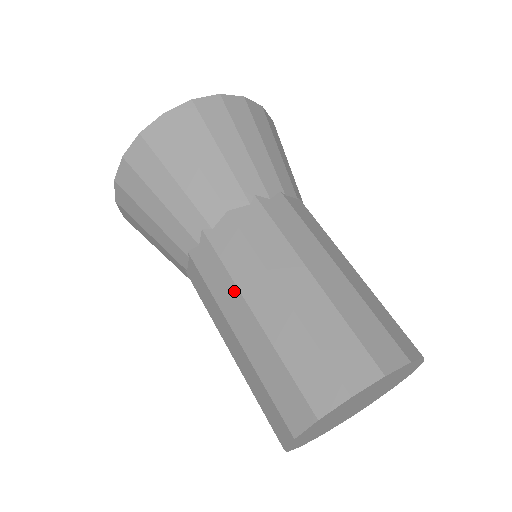
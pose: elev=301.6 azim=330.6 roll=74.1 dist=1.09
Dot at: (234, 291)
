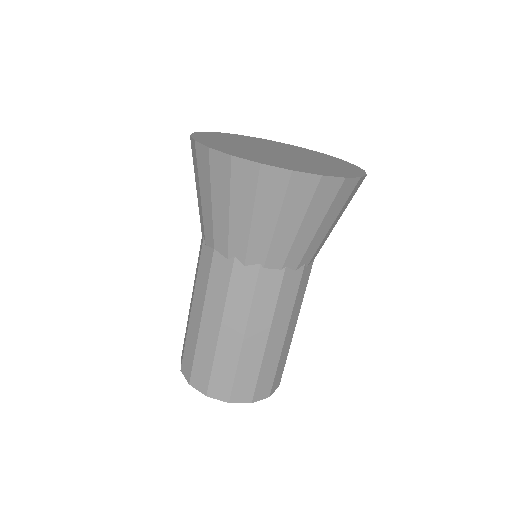
Dot at: (194, 287)
